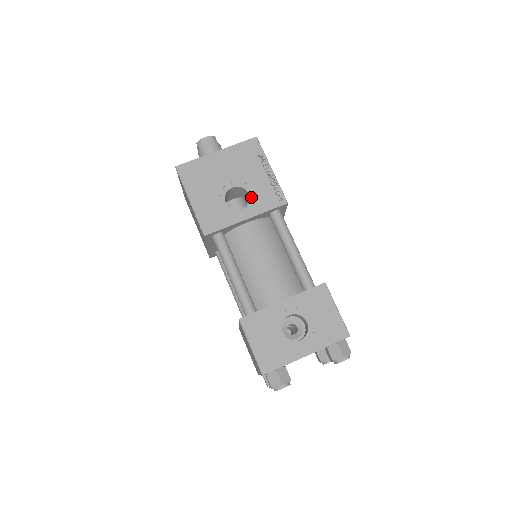
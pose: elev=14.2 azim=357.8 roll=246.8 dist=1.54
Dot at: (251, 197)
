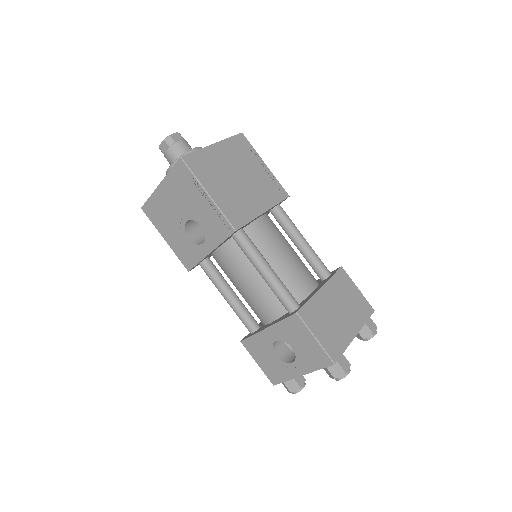
Dot at: (204, 229)
